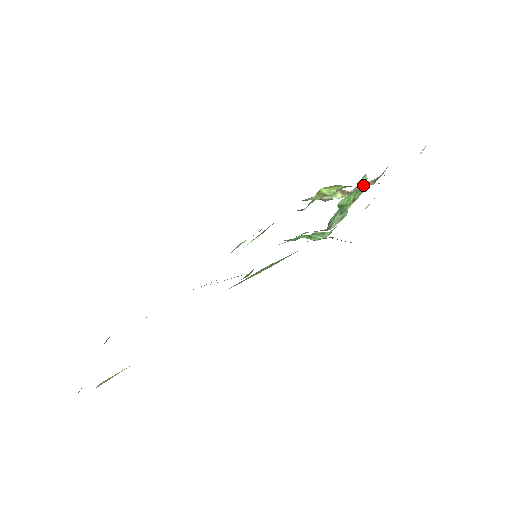
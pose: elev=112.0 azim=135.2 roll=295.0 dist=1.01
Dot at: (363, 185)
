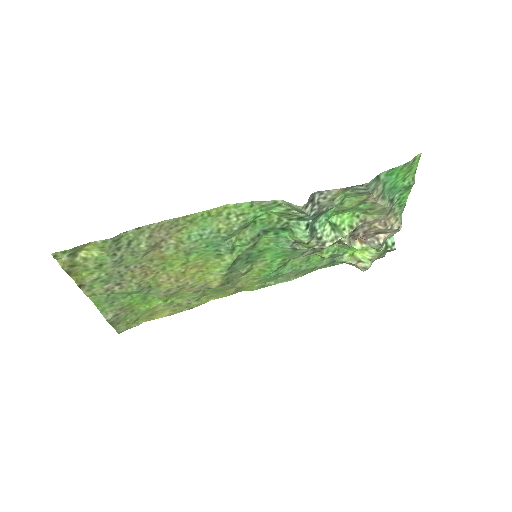
Dot at: (380, 237)
